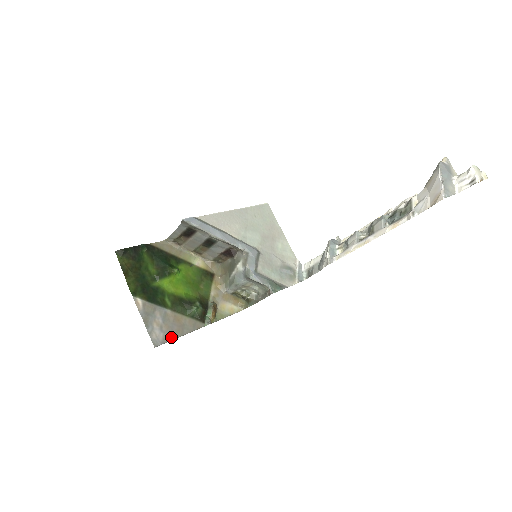
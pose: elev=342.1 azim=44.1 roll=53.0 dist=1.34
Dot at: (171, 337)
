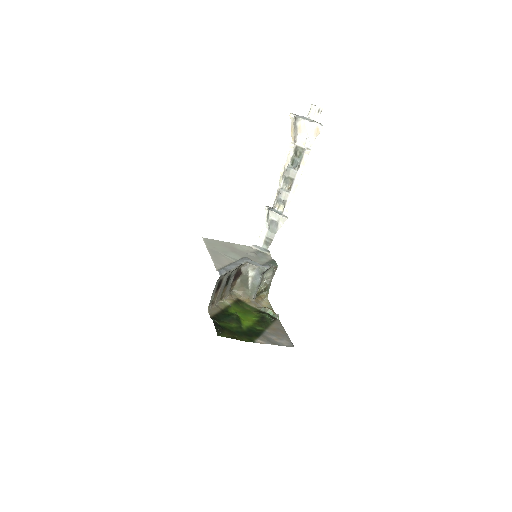
Dot at: (287, 337)
